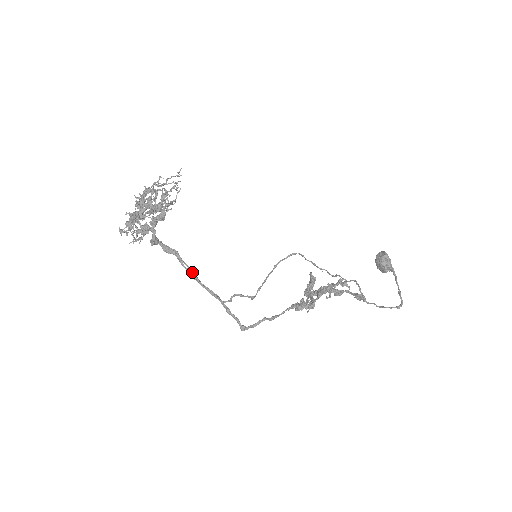
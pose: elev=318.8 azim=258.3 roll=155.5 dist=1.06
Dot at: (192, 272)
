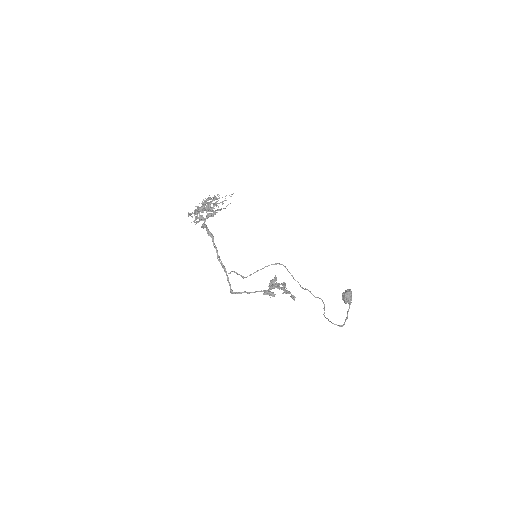
Dot at: (216, 250)
